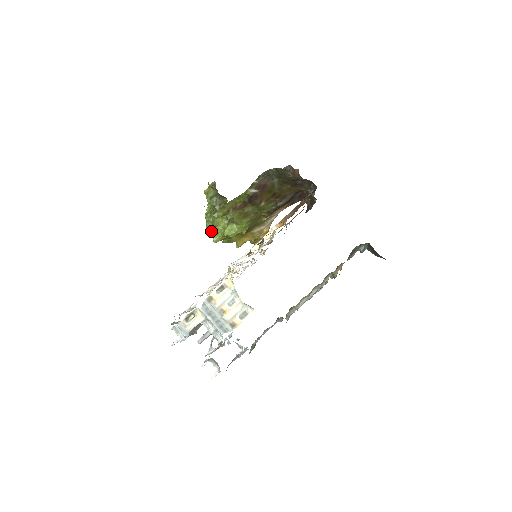
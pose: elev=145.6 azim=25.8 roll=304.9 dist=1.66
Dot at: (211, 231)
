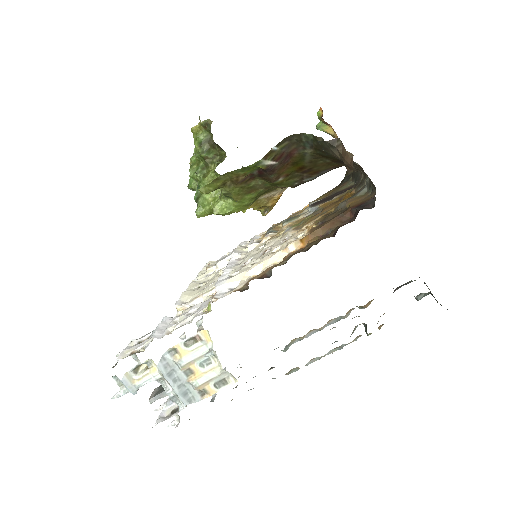
Dot at: (195, 196)
